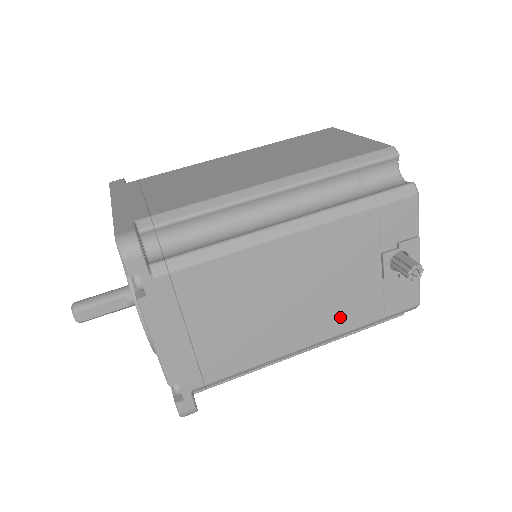
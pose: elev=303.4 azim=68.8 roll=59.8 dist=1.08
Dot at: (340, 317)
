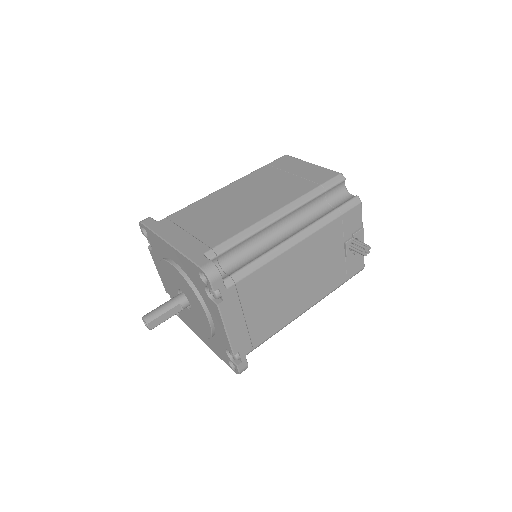
Dot at: (324, 286)
